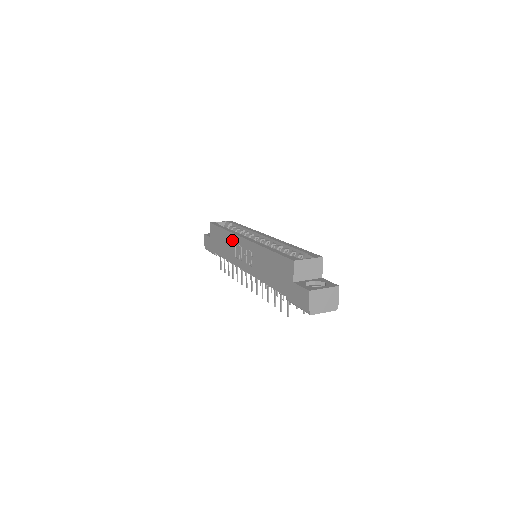
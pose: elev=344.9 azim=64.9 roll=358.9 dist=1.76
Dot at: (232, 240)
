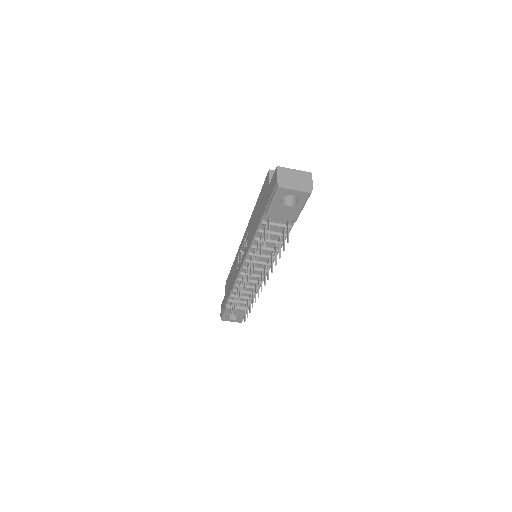
Dot at: (237, 258)
